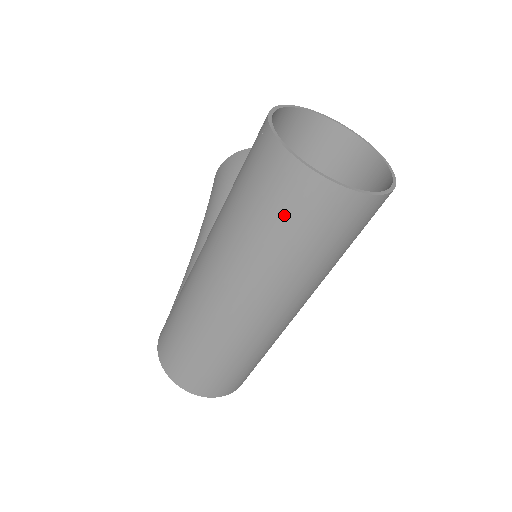
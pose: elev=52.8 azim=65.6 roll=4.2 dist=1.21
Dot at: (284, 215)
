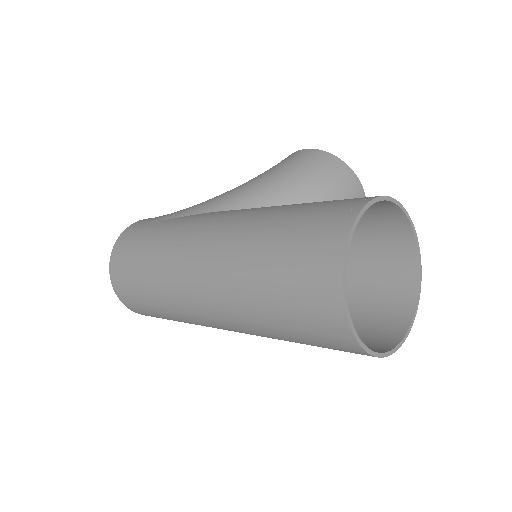
Dot at: (291, 291)
